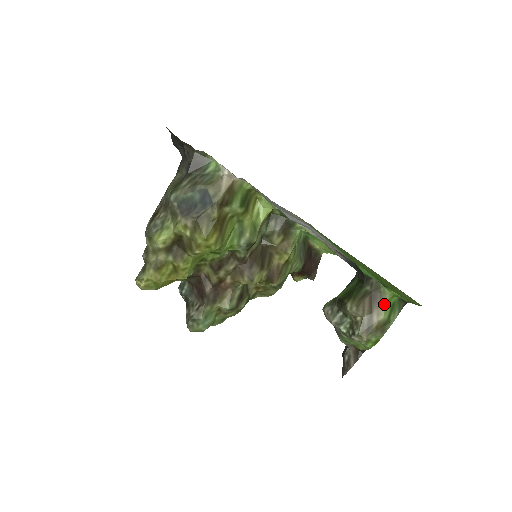
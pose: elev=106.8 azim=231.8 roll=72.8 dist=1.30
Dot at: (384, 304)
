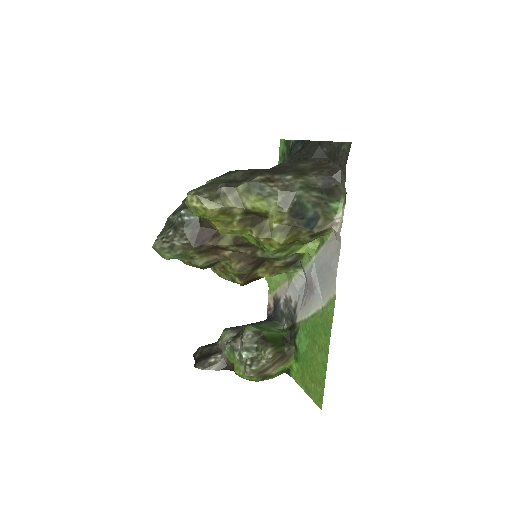
Dot at: (283, 366)
